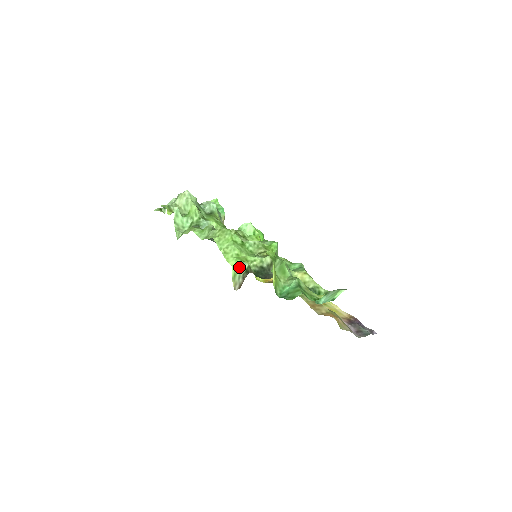
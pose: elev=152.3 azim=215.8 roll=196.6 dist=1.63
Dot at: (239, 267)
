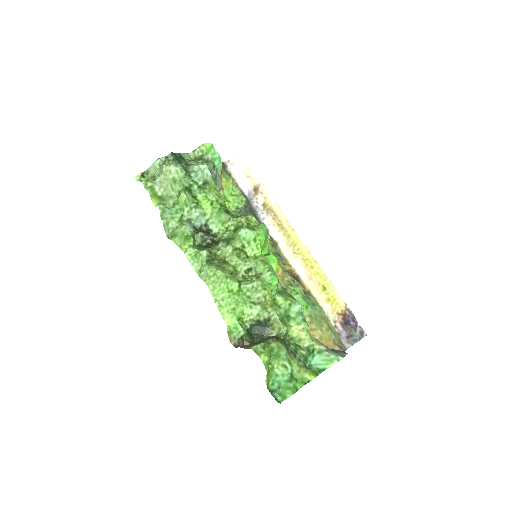
Dot at: (234, 330)
